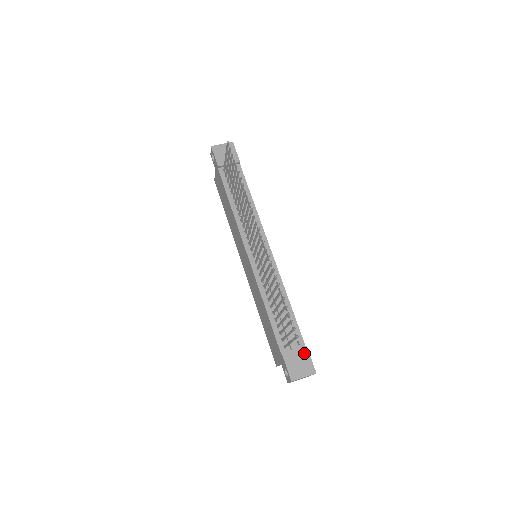
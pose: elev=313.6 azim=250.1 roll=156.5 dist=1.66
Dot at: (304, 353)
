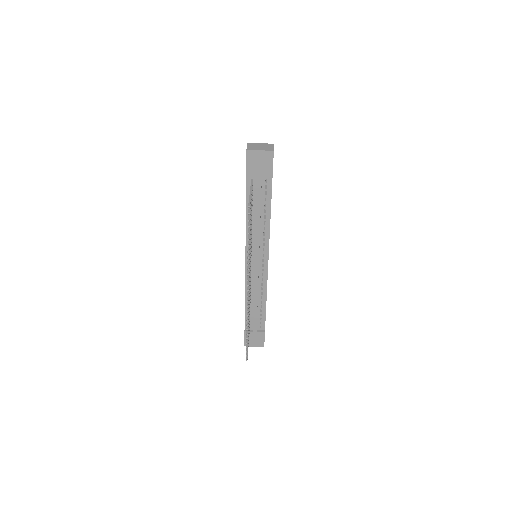
Dot at: (261, 336)
